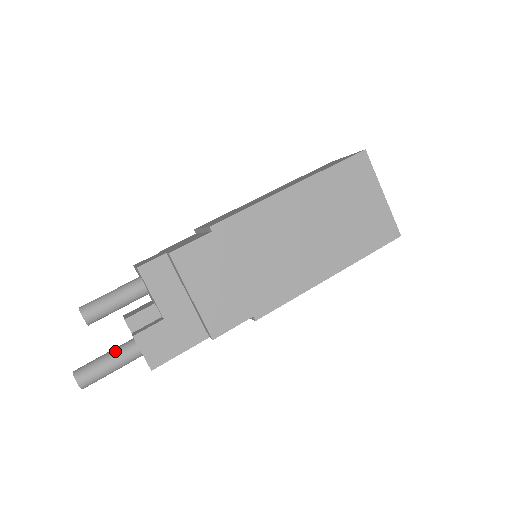
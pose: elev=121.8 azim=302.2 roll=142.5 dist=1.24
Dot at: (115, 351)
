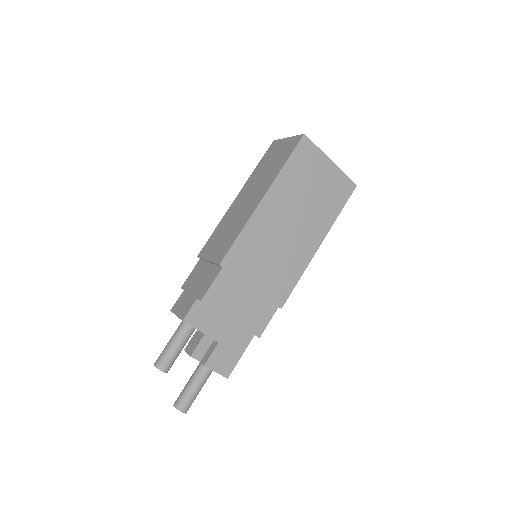
Dot at: (194, 378)
